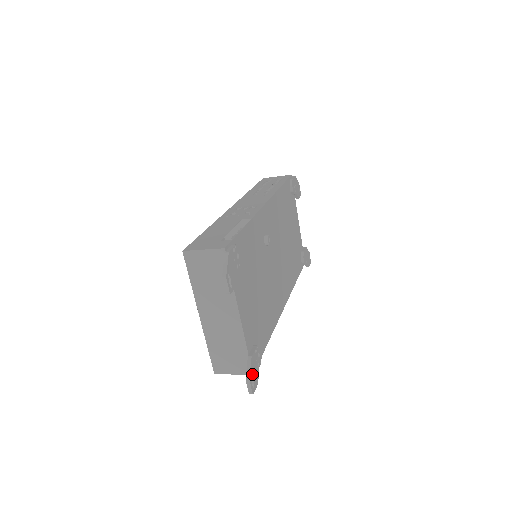
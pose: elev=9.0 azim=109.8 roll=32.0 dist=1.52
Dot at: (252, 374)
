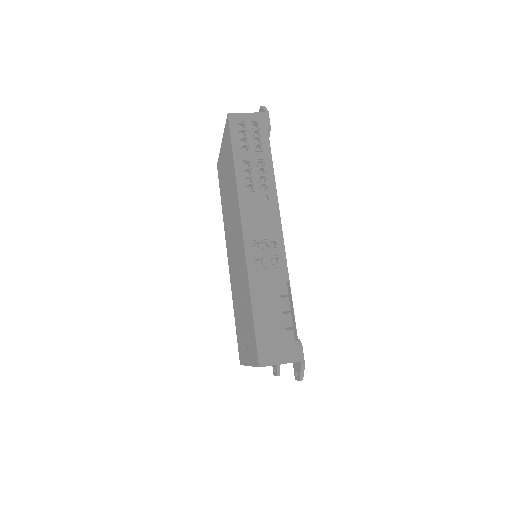
Dot at: occluded
